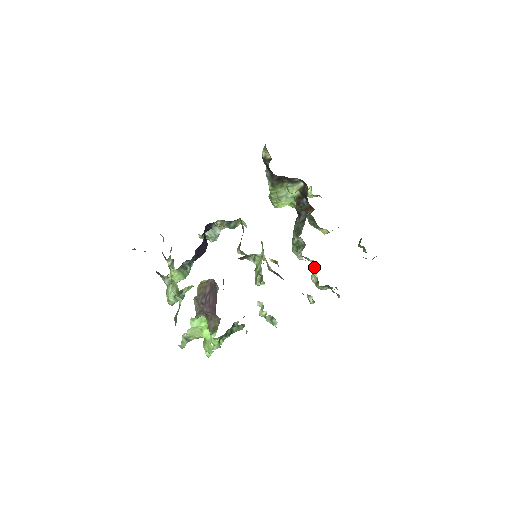
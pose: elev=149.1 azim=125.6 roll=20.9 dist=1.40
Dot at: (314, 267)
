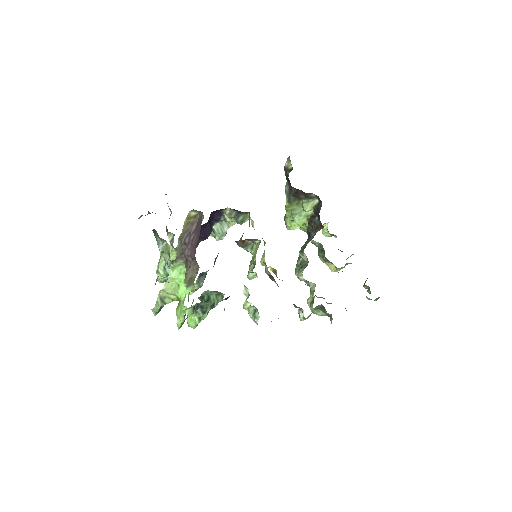
Dot at: (313, 290)
